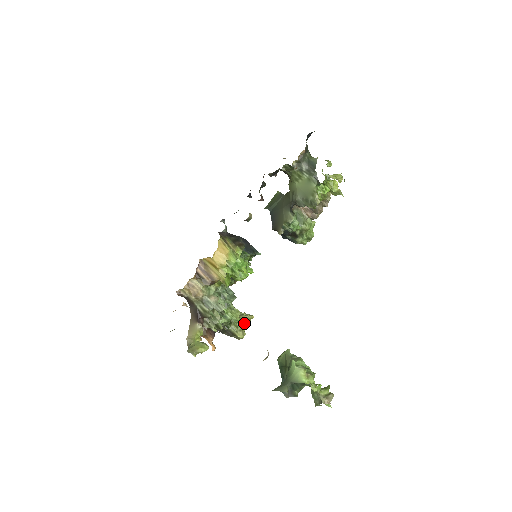
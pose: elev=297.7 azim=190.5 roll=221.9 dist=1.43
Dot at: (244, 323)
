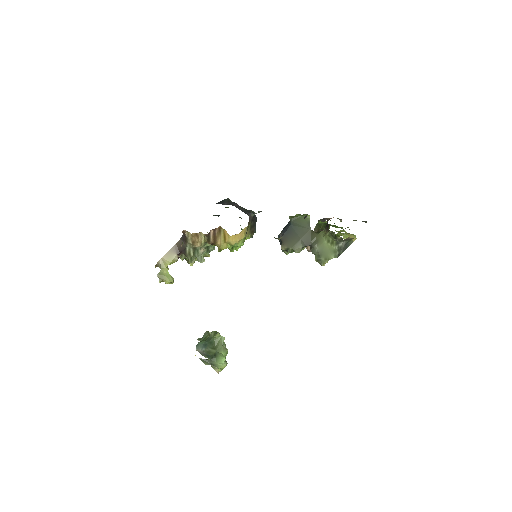
Dot at: occluded
